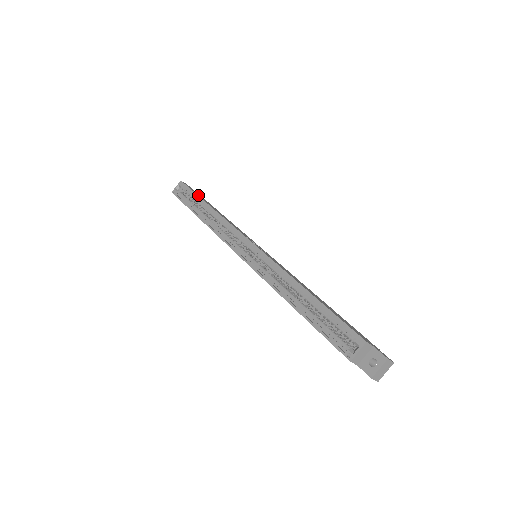
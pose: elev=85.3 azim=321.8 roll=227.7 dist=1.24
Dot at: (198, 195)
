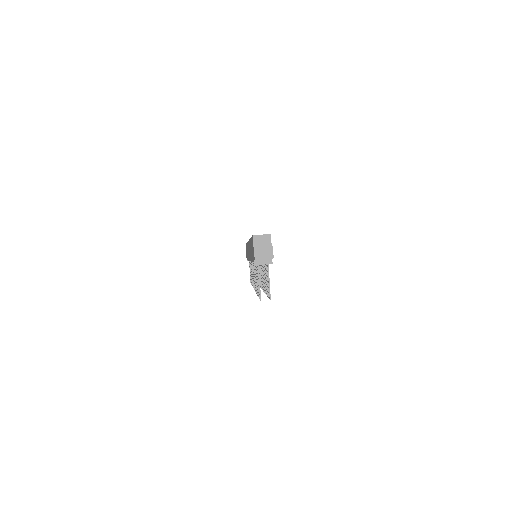
Dot at: occluded
